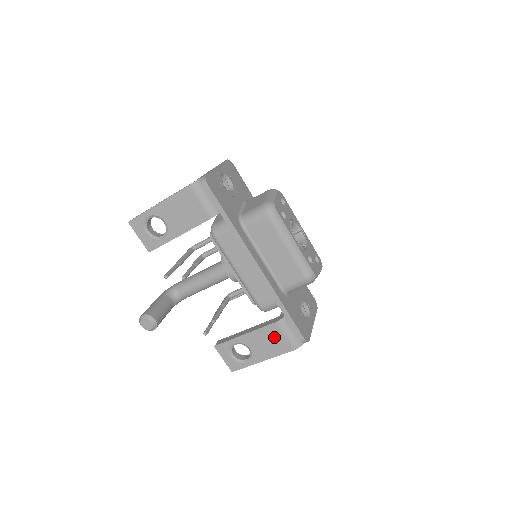
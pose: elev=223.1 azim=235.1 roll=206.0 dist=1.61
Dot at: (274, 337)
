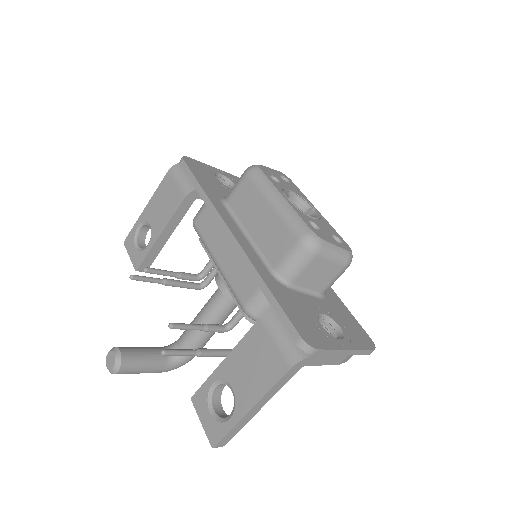
Dot at: (260, 350)
